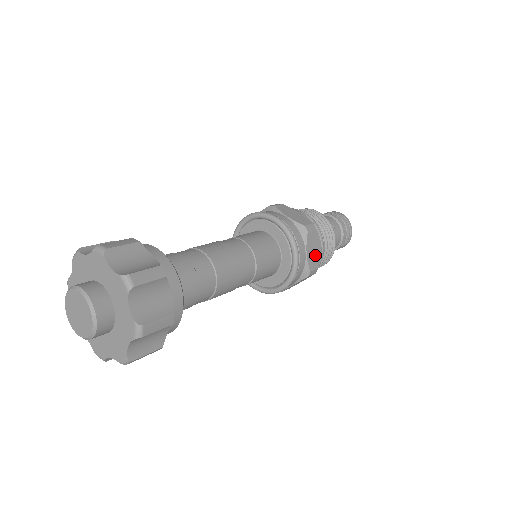
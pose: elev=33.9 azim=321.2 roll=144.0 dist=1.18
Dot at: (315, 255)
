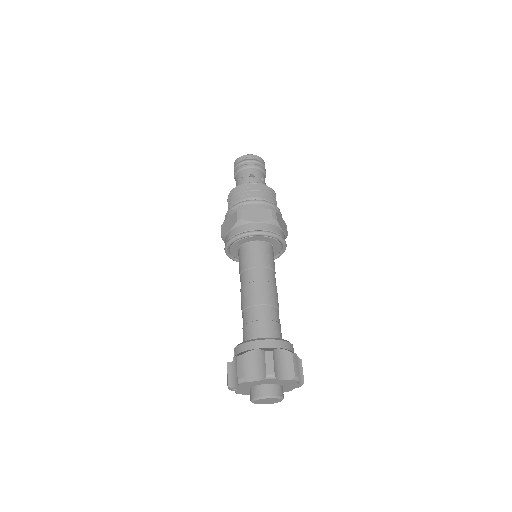
Dot at: occluded
